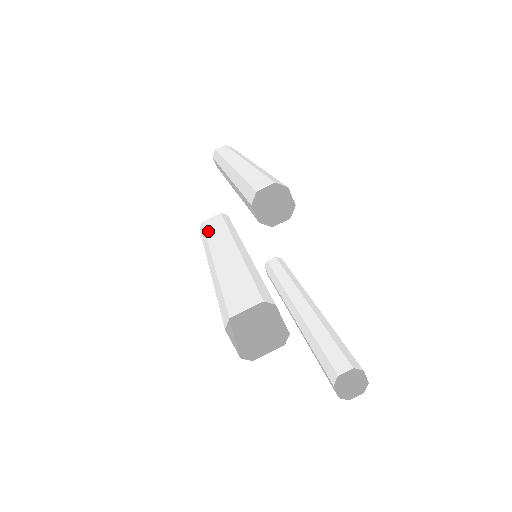
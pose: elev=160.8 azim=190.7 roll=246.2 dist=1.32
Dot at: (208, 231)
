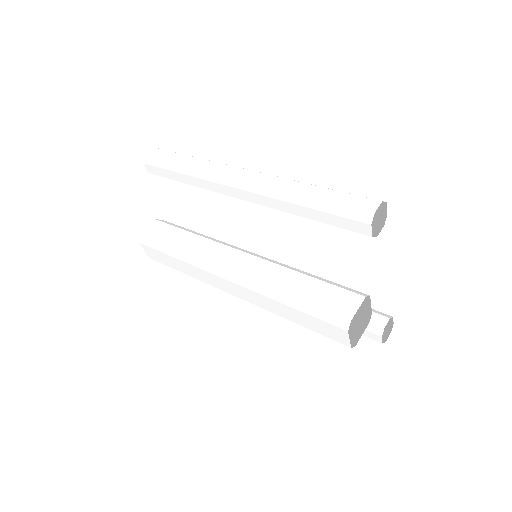
Dot at: (173, 244)
